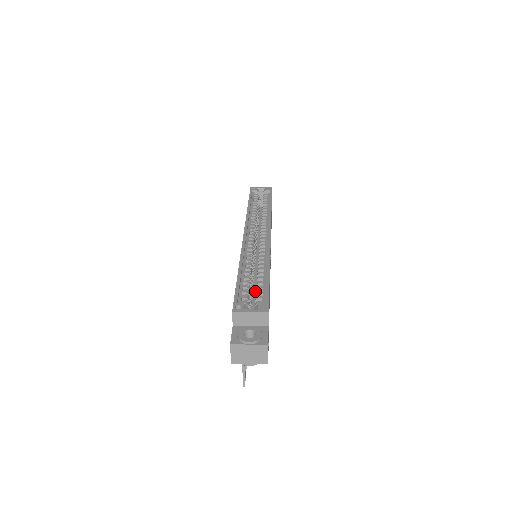
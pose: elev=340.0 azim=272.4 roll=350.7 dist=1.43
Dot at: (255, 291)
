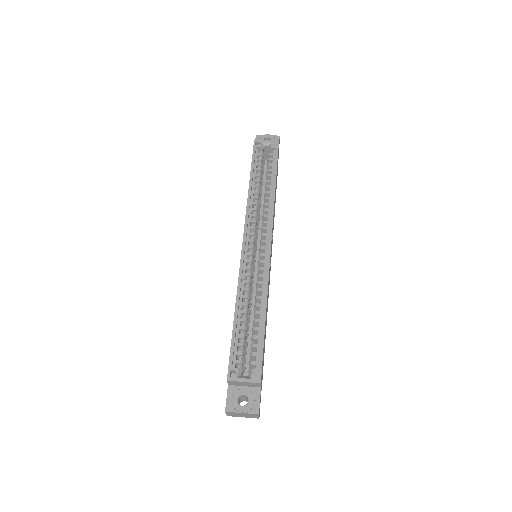
Dot at: (252, 319)
